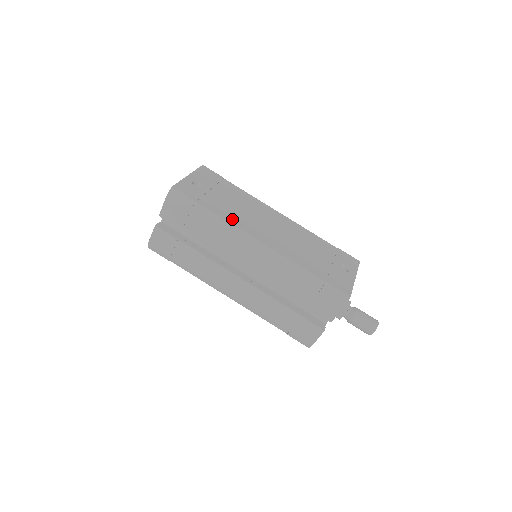
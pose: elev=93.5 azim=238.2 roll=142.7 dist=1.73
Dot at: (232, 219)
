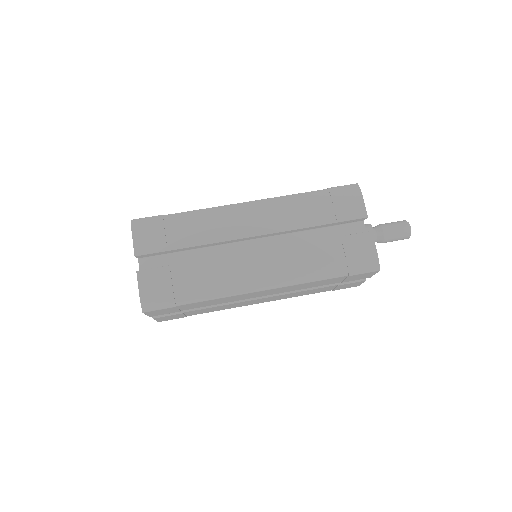
Dot at: occluded
